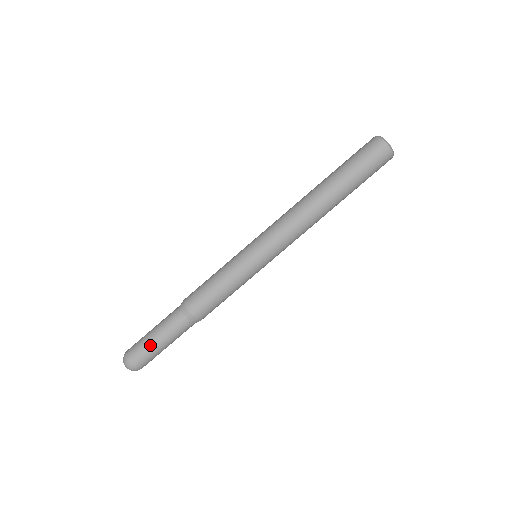
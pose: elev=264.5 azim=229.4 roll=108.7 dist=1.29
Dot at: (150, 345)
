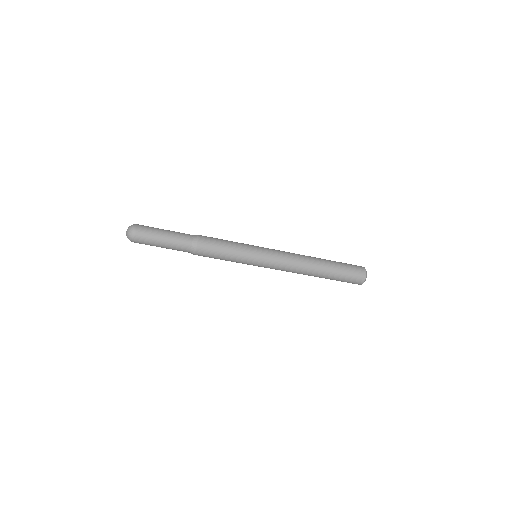
Dot at: (156, 239)
